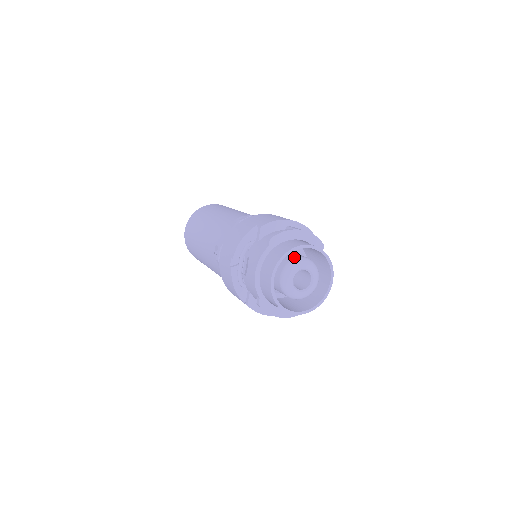
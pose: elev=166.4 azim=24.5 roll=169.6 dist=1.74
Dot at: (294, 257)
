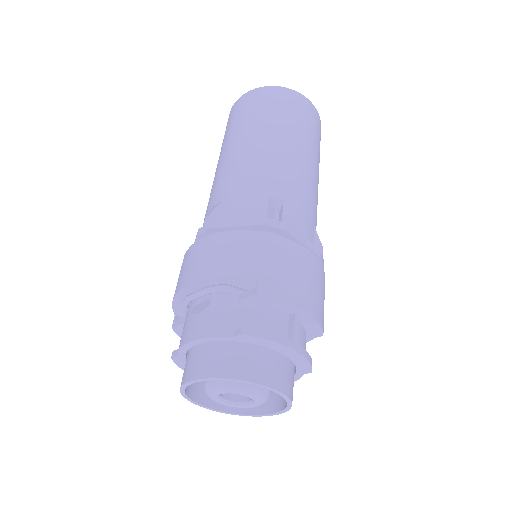
Dot at: occluded
